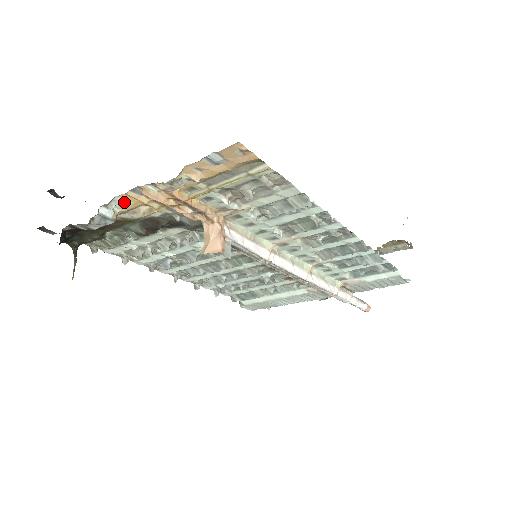
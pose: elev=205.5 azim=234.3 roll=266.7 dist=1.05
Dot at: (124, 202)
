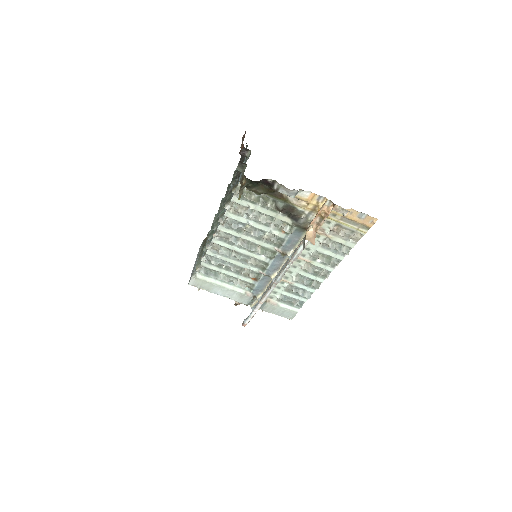
Dot at: (306, 195)
